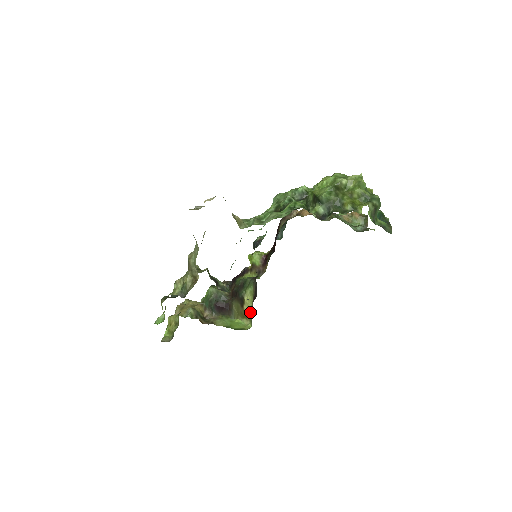
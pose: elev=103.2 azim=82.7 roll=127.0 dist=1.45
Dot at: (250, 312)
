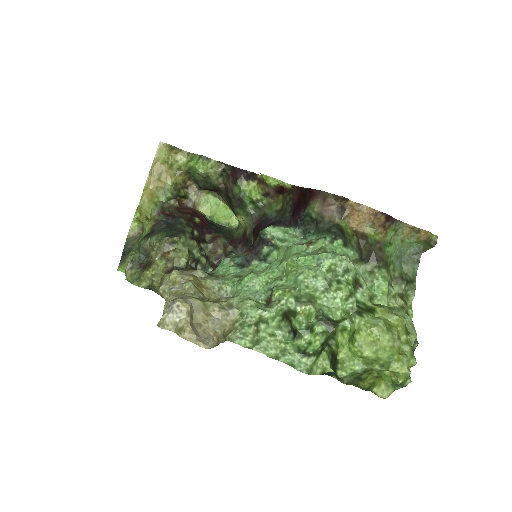
Dot at: (240, 223)
